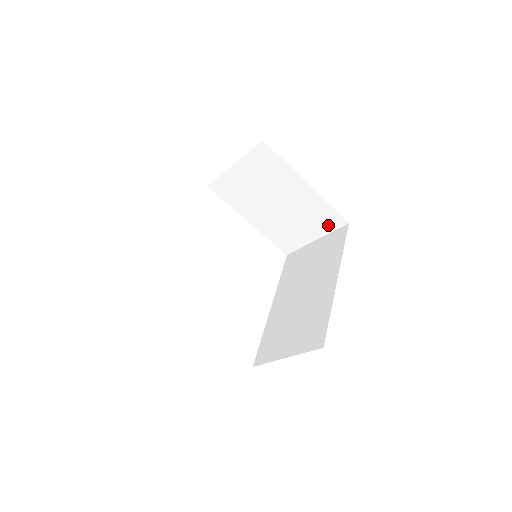
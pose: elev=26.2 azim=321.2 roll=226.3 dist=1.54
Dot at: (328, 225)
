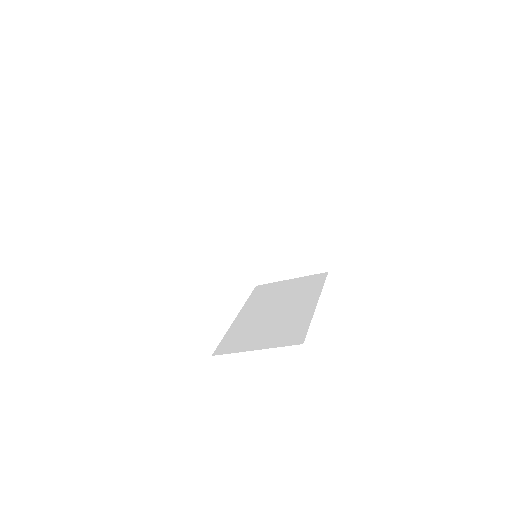
Dot at: (310, 267)
